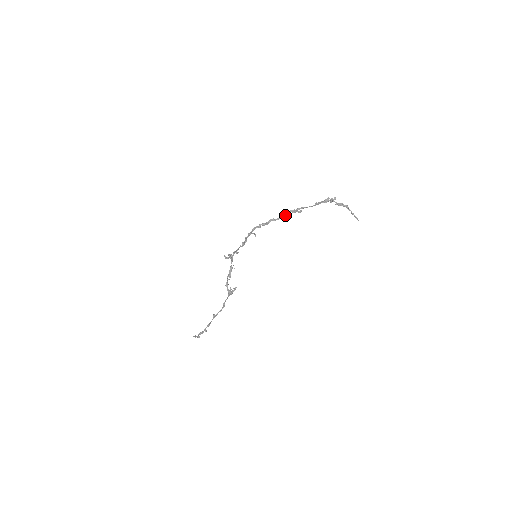
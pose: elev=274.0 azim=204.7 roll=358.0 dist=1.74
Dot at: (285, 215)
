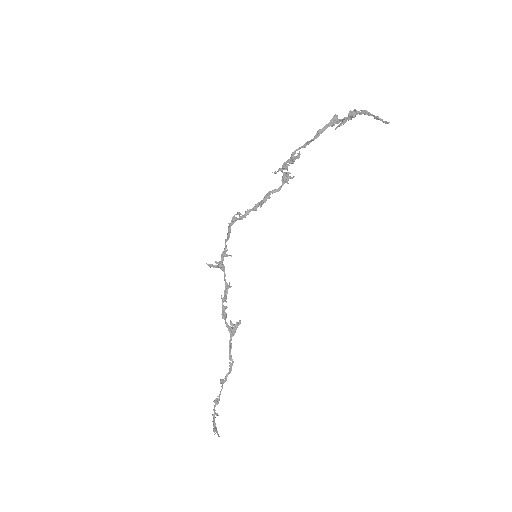
Dot at: (285, 176)
